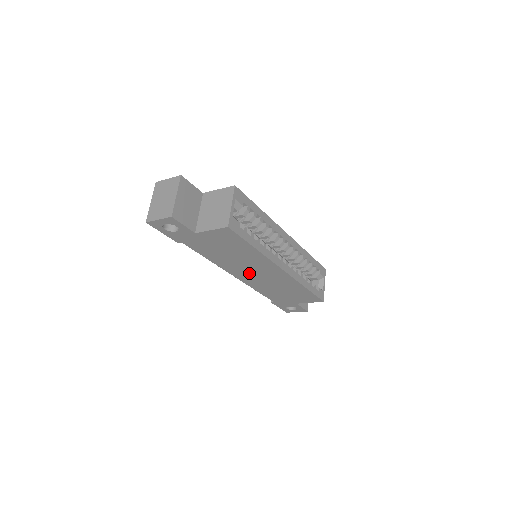
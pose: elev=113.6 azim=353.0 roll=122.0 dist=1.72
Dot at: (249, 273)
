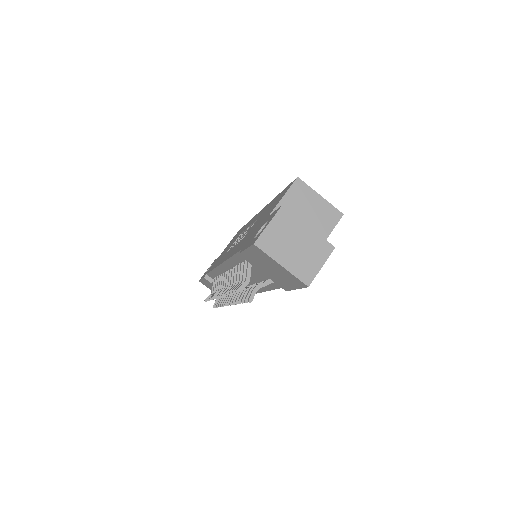
Dot at: occluded
